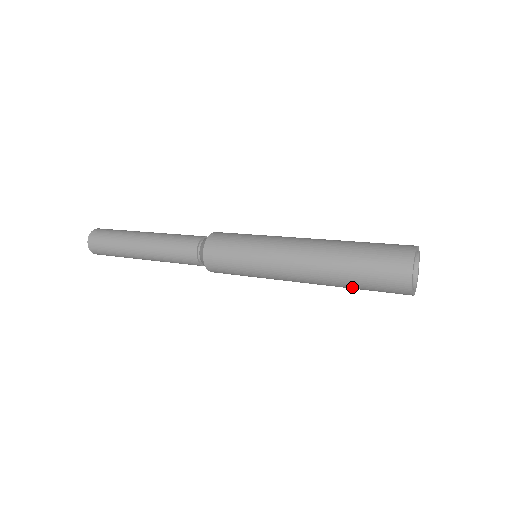
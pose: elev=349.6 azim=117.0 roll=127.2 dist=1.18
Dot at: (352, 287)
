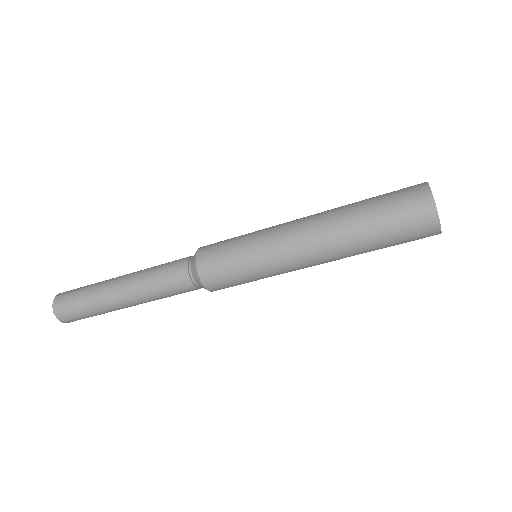
Dot at: (372, 242)
